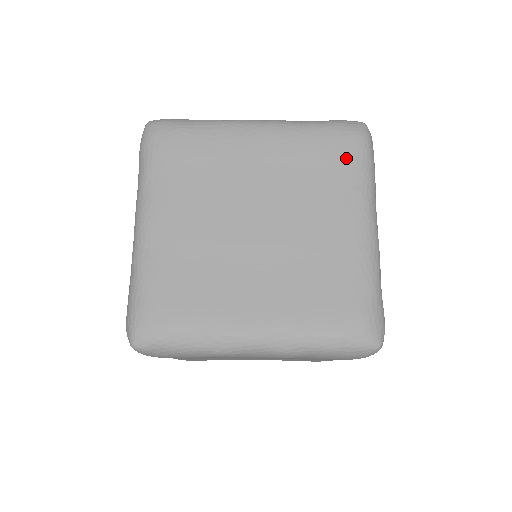
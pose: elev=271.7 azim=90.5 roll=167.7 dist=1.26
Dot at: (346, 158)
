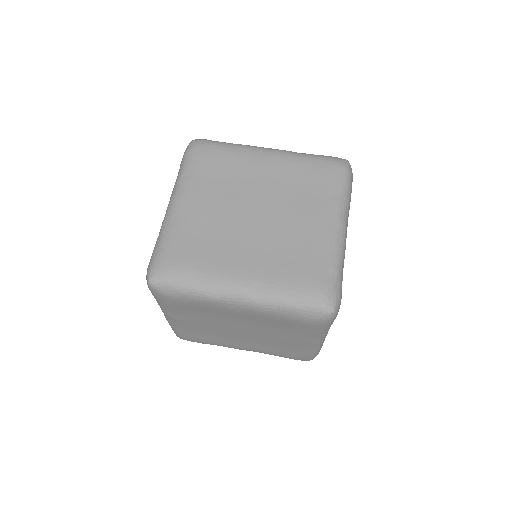
Dot at: (329, 179)
